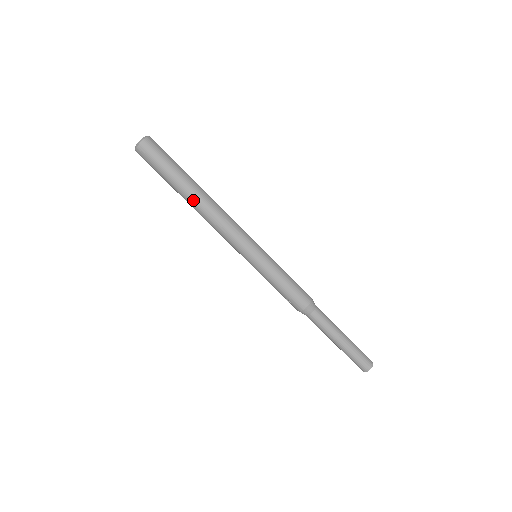
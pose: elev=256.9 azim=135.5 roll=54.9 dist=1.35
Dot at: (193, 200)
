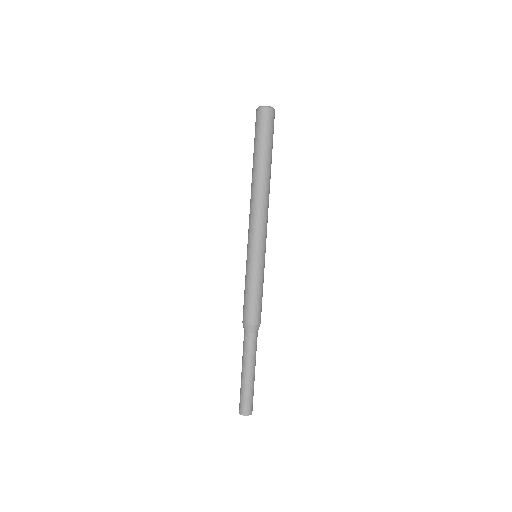
Dot at: (252, 177)
